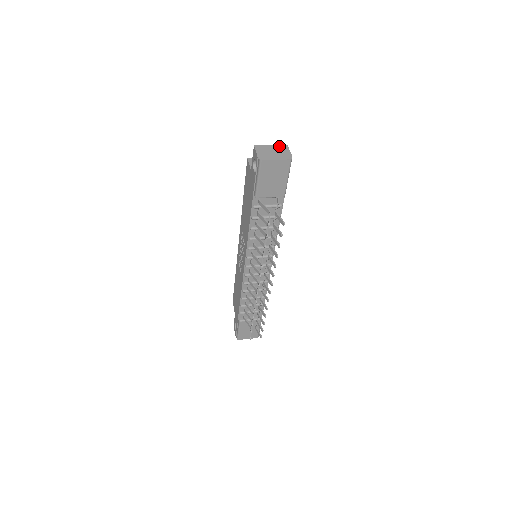
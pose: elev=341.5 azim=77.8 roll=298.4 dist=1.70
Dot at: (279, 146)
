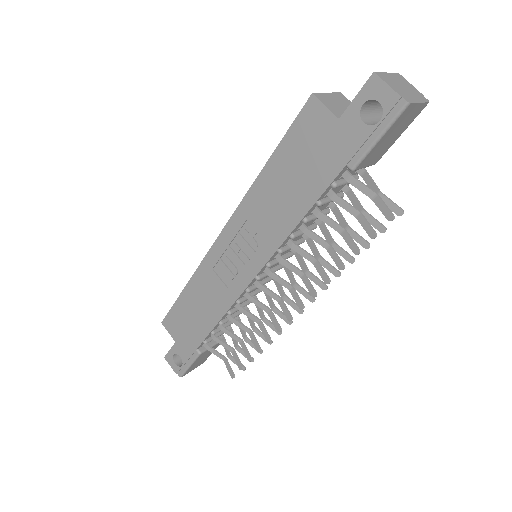
Dot at: (396, 75)
